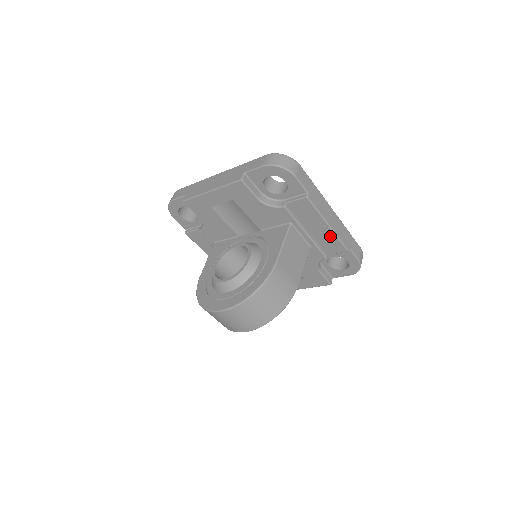
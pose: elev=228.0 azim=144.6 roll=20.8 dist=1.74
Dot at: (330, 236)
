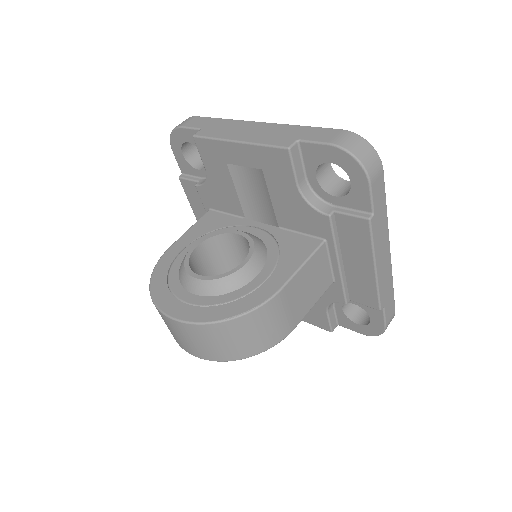
Dot at: (368, 282)
